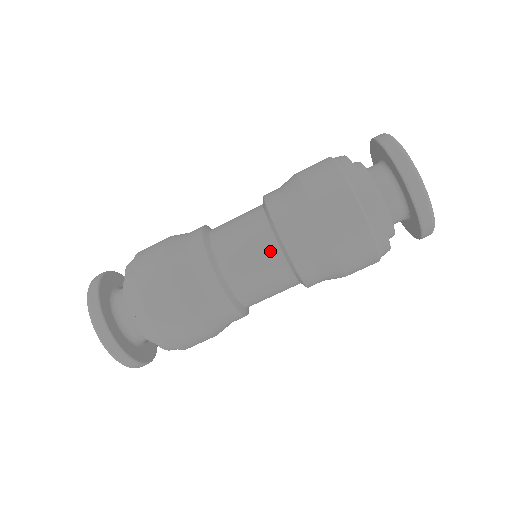
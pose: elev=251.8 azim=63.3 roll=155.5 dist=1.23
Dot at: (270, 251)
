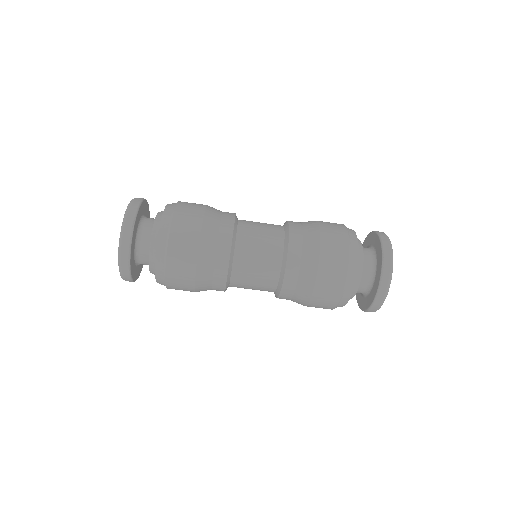
Dot at: (276, 246)
